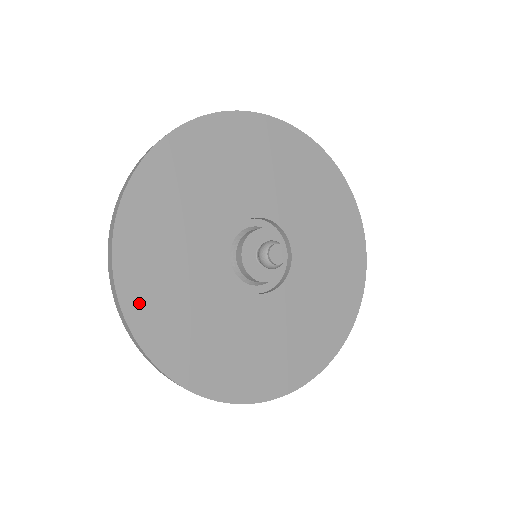
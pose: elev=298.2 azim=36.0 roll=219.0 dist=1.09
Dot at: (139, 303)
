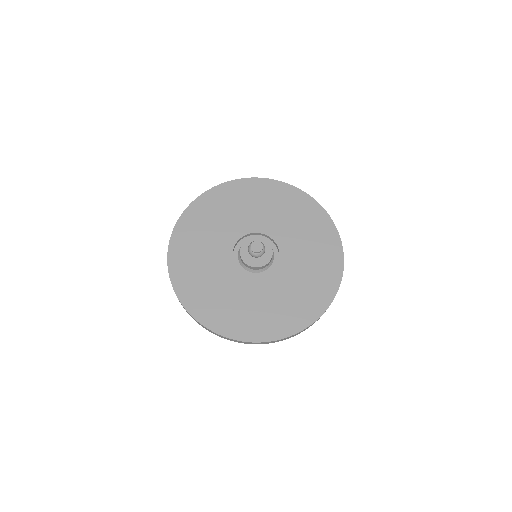
Dot at: (184, 227)
